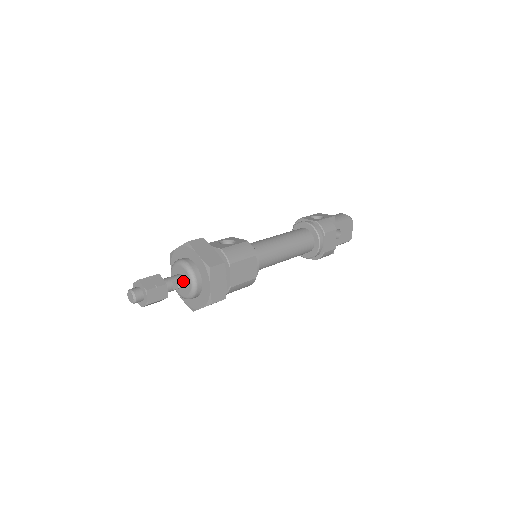
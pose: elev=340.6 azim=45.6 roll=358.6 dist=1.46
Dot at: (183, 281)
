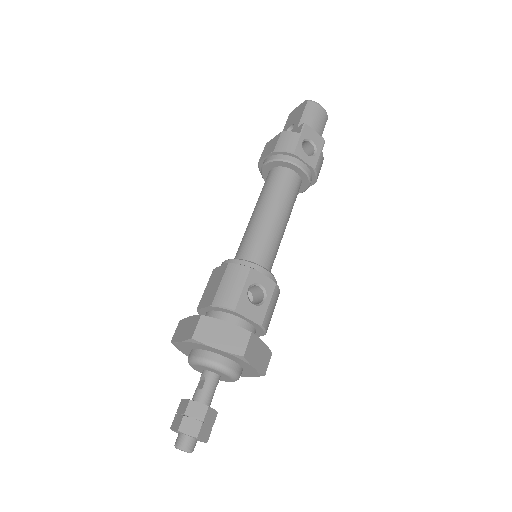
Dot at: (219, 379)
